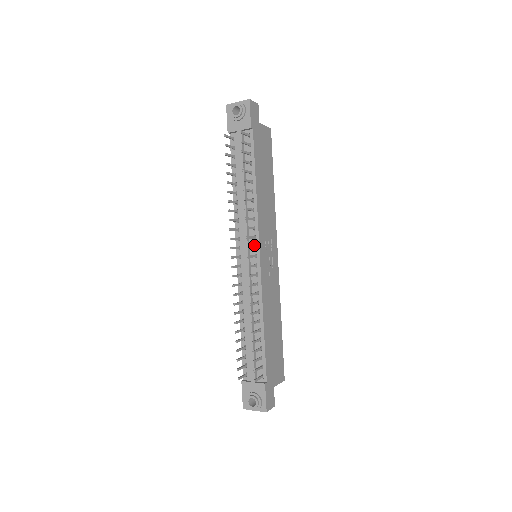
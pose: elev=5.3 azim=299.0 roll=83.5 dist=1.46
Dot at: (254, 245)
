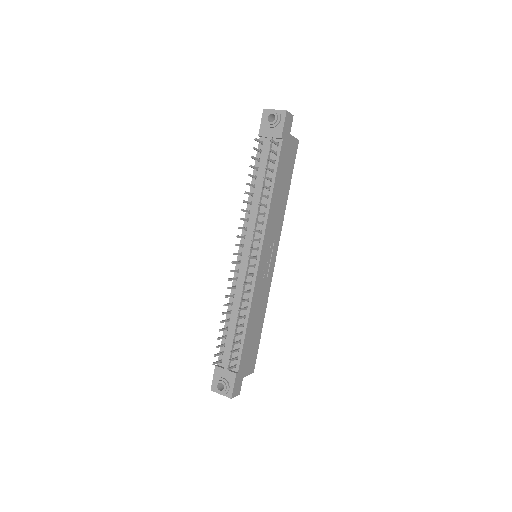
Dot at: (257, 247)
